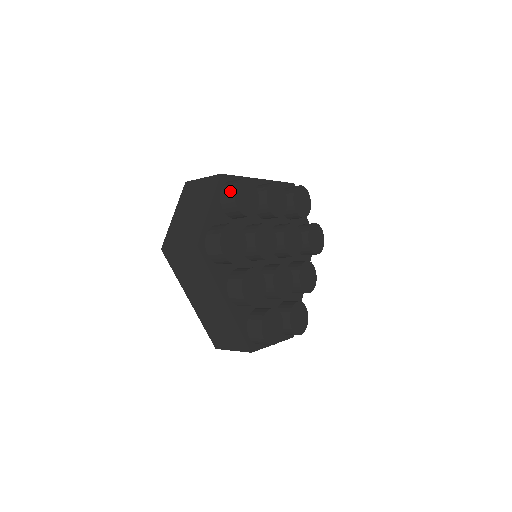
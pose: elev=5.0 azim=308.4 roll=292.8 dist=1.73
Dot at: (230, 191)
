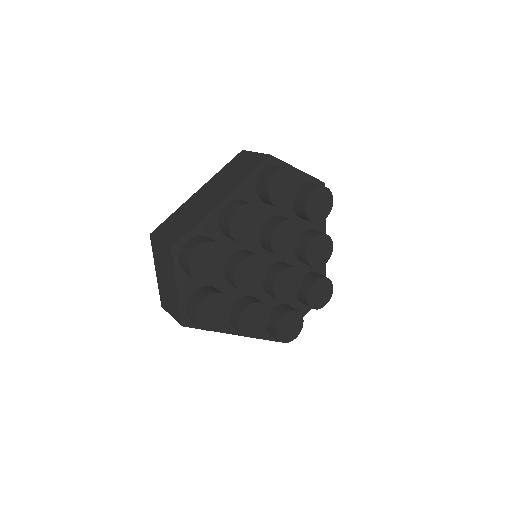
Dot at: (186, 270)
